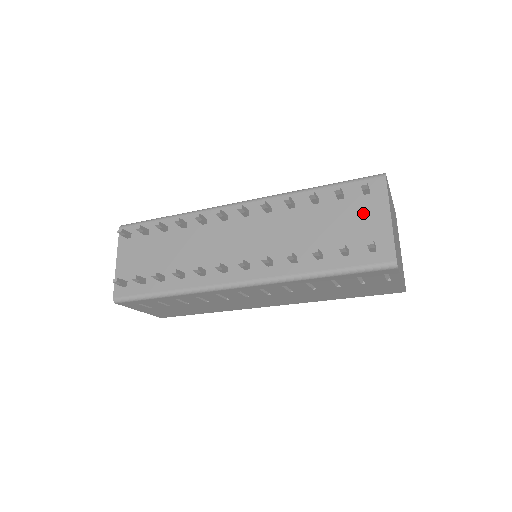
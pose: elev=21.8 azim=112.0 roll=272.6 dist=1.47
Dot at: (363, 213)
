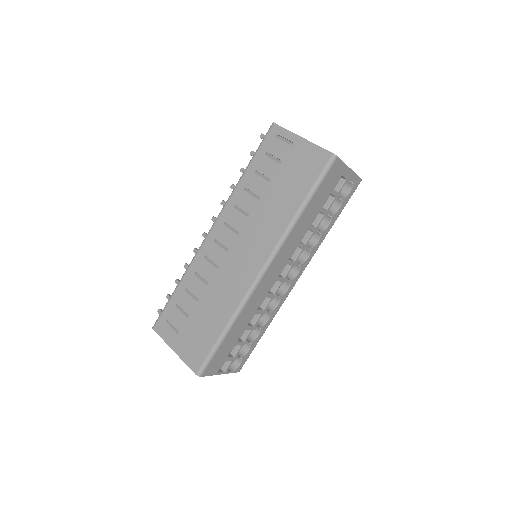
Dot at: occluded
